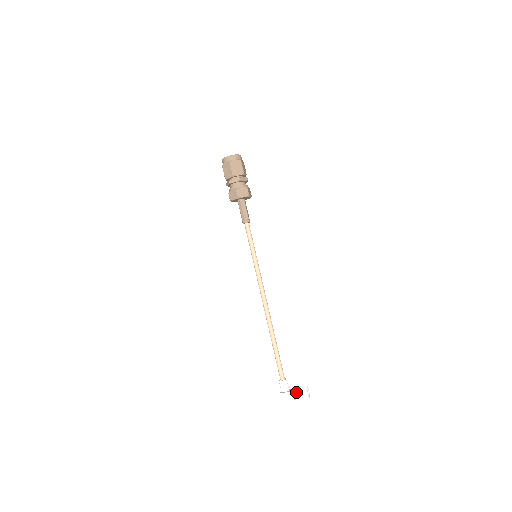
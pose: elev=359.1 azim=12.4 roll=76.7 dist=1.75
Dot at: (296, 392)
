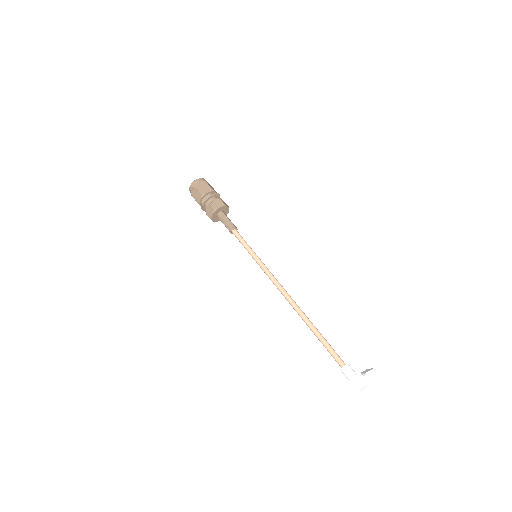
Dot at: (366, 372)
